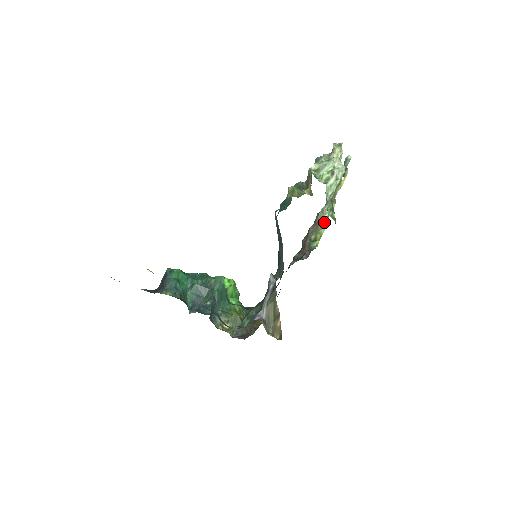
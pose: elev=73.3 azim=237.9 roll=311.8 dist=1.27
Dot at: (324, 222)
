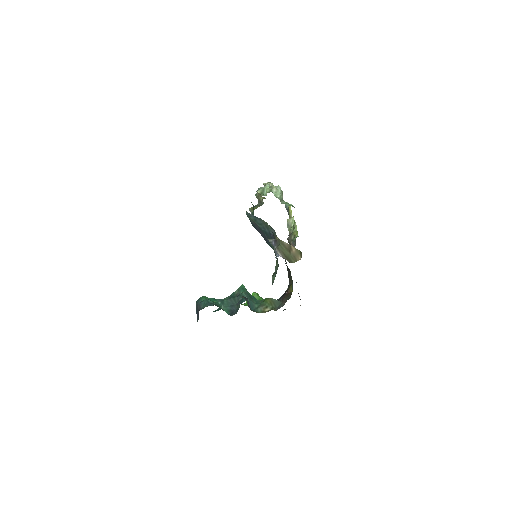
Dot at: (293, 227)
